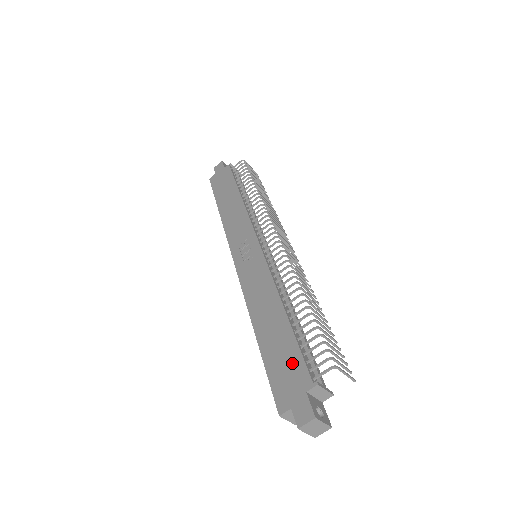
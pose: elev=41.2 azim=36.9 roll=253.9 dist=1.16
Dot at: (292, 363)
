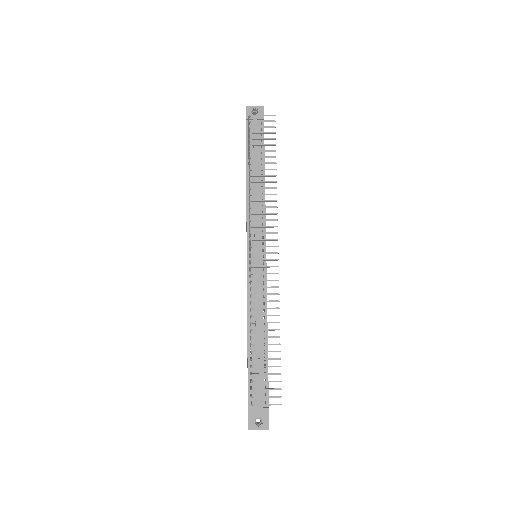
Dot at: occluded
